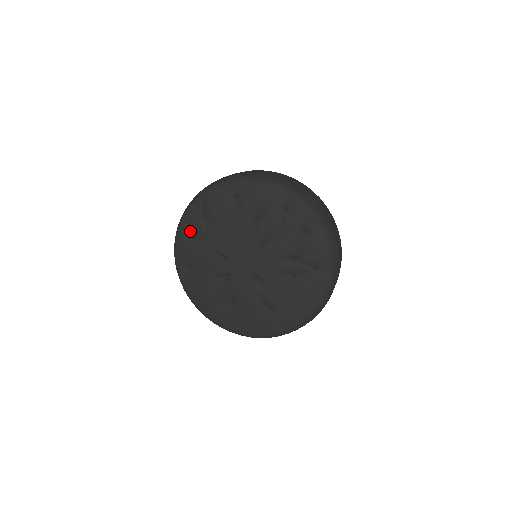
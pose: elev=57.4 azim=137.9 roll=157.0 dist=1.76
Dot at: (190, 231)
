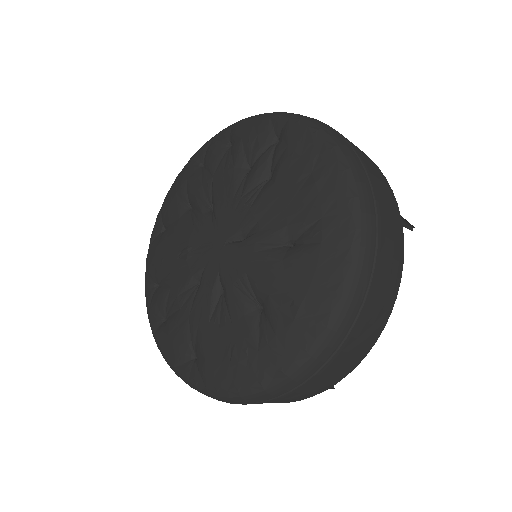
Dot at: (161, 319)
